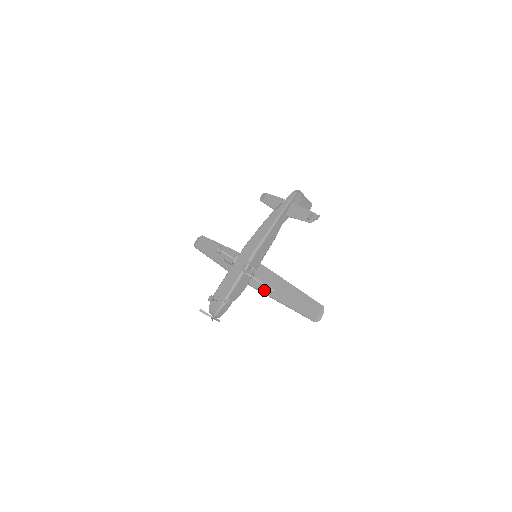
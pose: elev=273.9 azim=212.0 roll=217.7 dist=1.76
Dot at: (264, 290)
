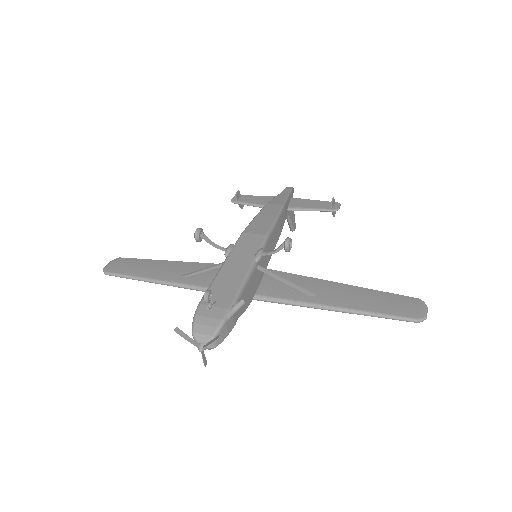
Dot at: (292, 297)
